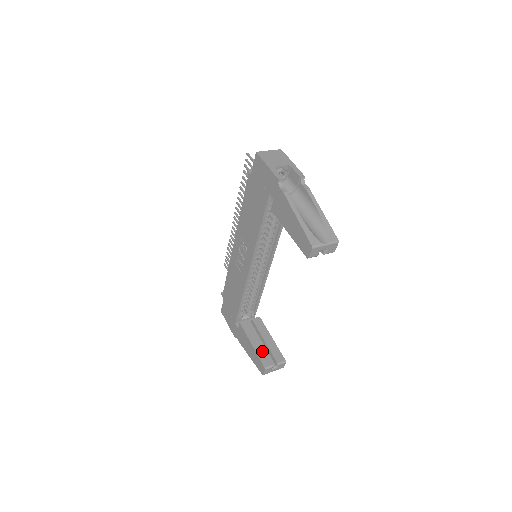
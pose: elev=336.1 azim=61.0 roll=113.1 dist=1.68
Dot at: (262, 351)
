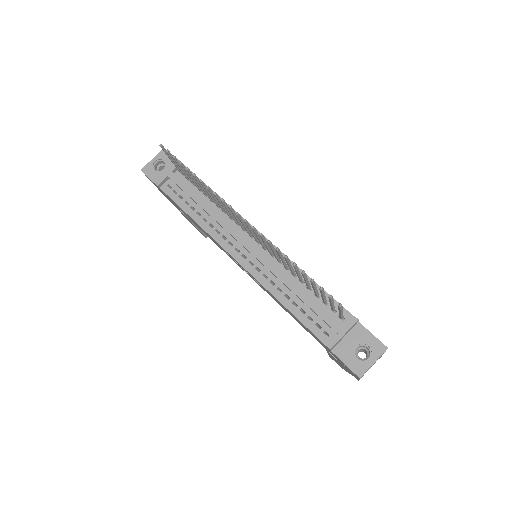
Dot at: occluded
